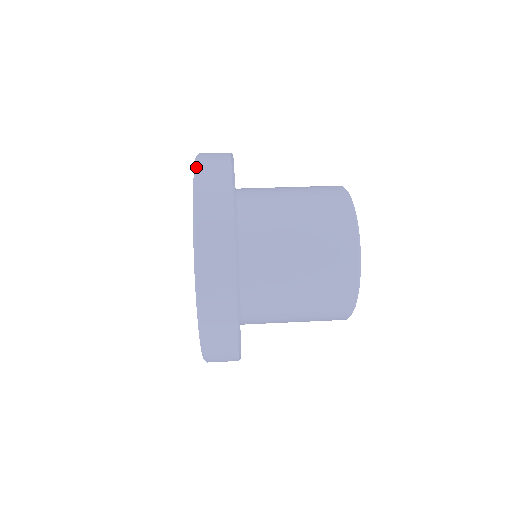
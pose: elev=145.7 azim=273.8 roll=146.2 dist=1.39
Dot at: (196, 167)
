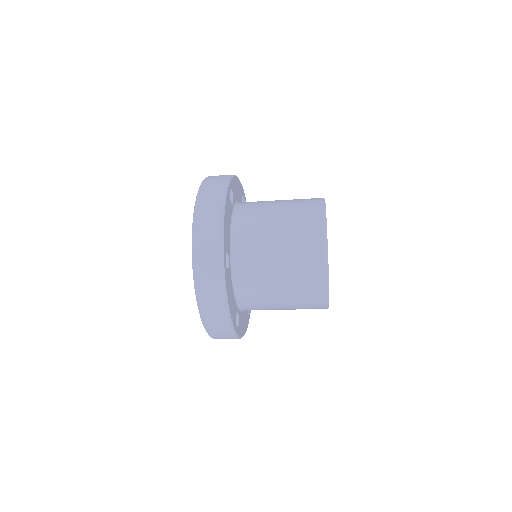
Dot at: occluded
